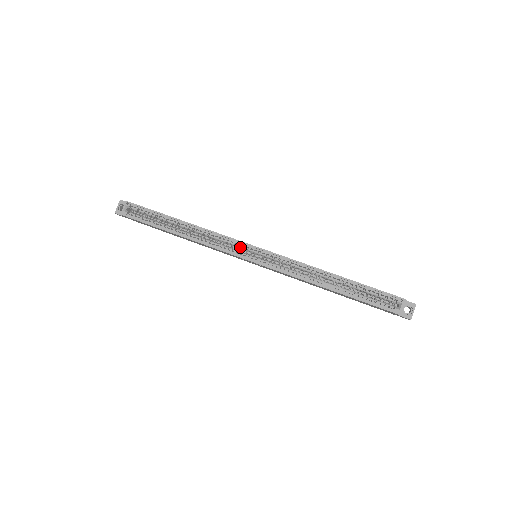
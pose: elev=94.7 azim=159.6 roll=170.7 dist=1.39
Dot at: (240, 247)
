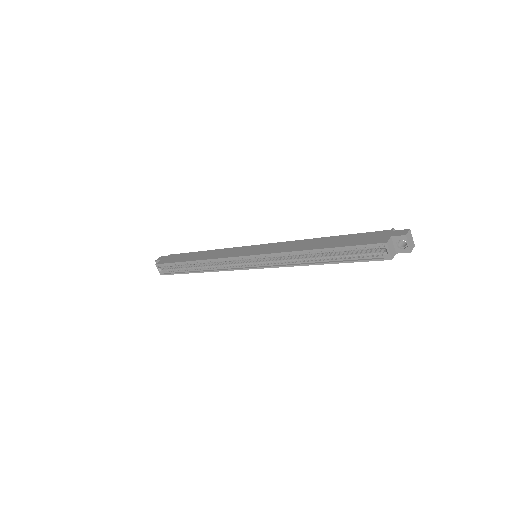
Dot at: (237, 261)
